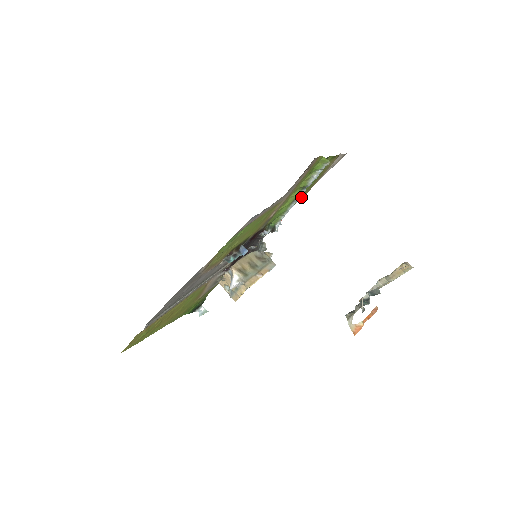
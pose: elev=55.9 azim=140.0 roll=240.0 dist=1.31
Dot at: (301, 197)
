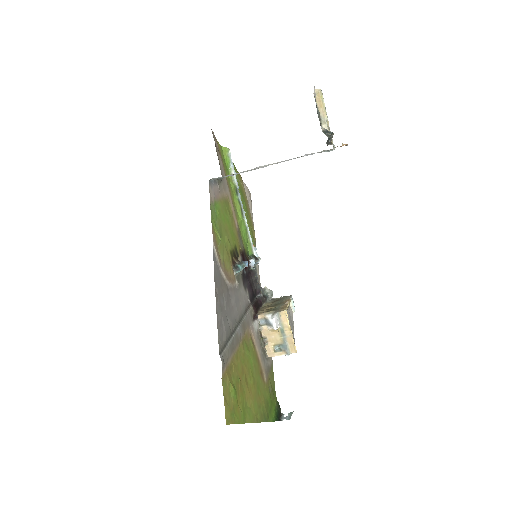
Dot at: (254, 238)
